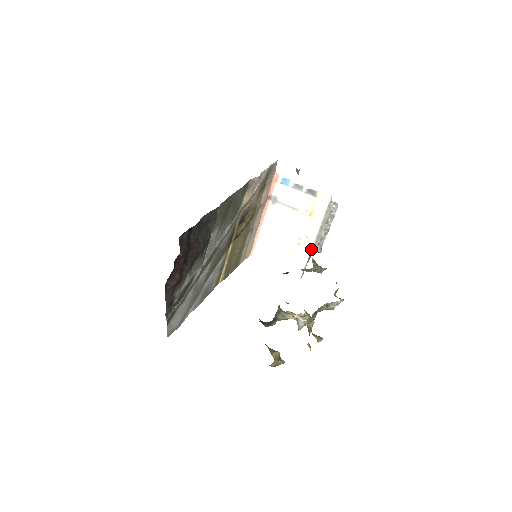
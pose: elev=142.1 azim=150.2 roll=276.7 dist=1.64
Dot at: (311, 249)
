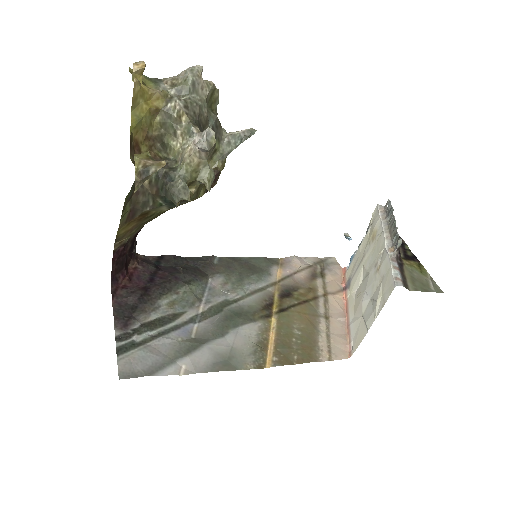
Dot at: (387, 252)
